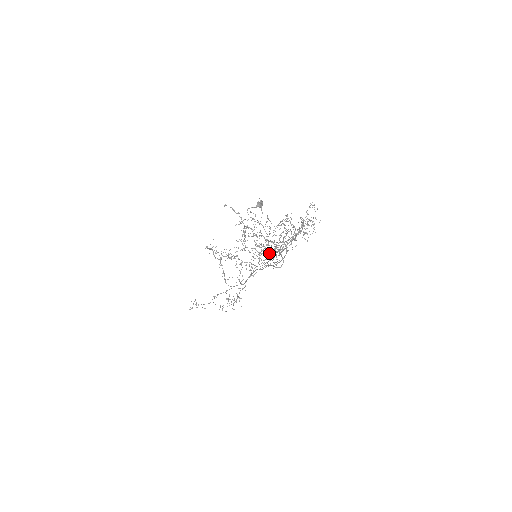
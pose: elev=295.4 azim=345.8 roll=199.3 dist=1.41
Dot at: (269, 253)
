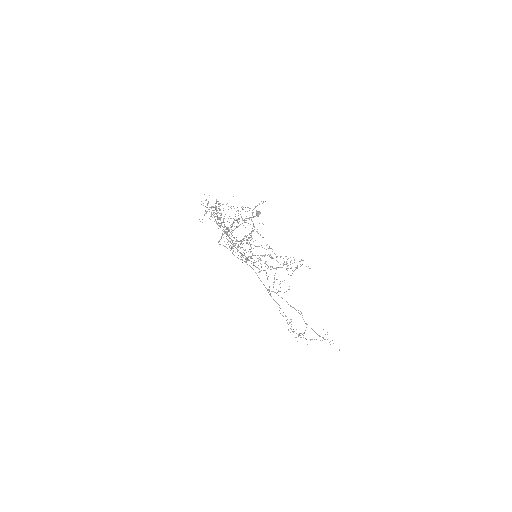
Dot at: (231, 240)
